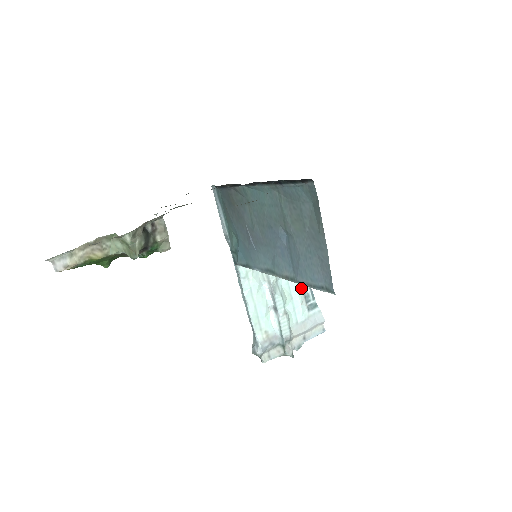
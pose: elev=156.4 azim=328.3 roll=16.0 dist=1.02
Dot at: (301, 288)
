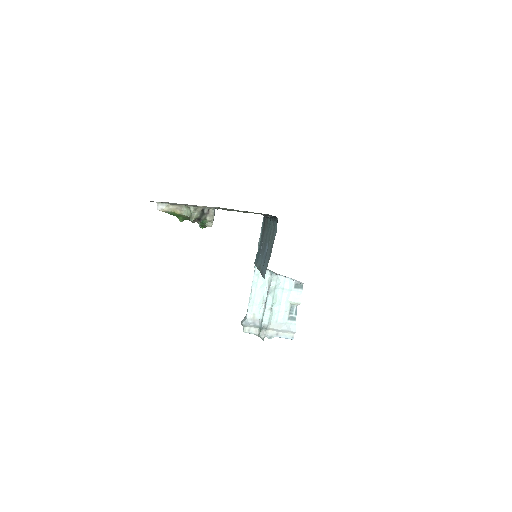
Dot at: (290, 302)
